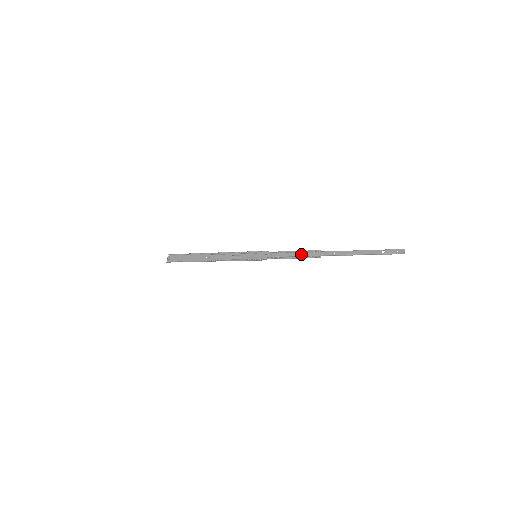
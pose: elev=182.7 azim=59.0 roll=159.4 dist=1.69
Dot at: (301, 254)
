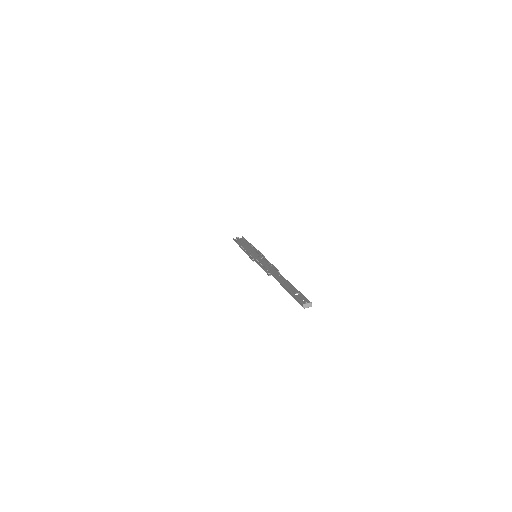
Dot at: (268, 265)
